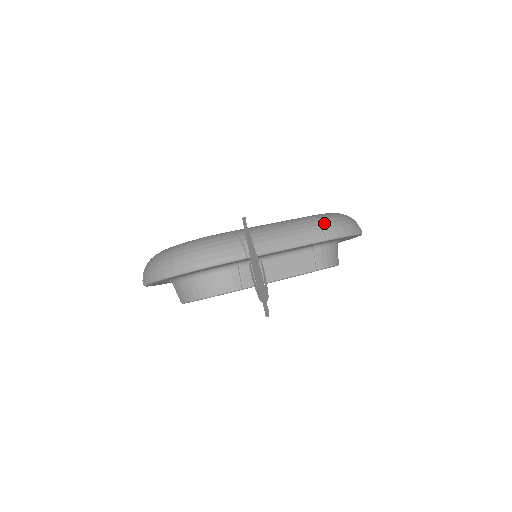
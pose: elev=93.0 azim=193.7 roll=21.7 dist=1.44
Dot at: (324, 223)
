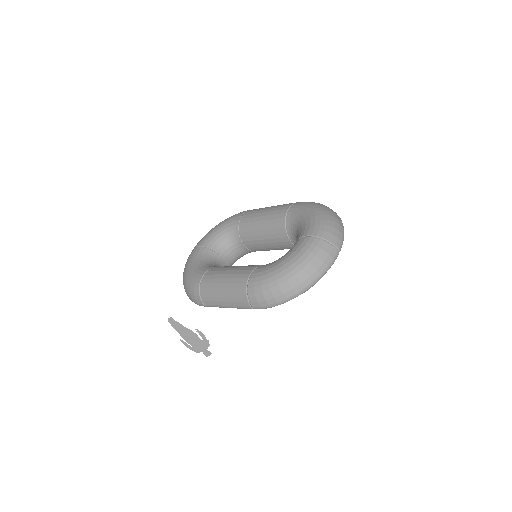
Dot at: (250, 297)
